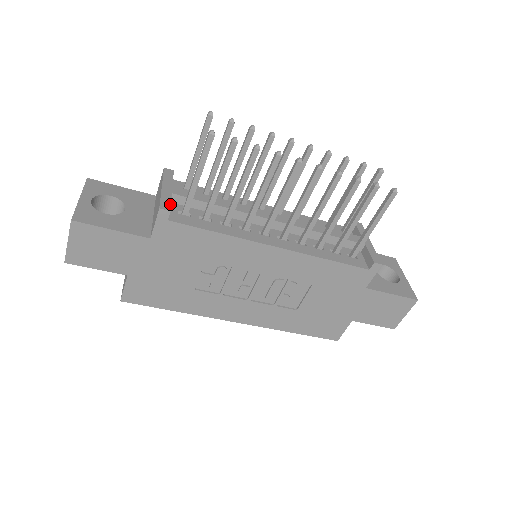
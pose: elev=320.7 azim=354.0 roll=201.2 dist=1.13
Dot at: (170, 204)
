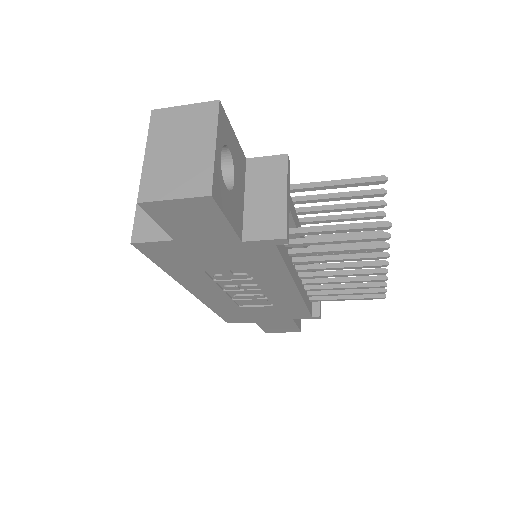
Dot at: occluded
